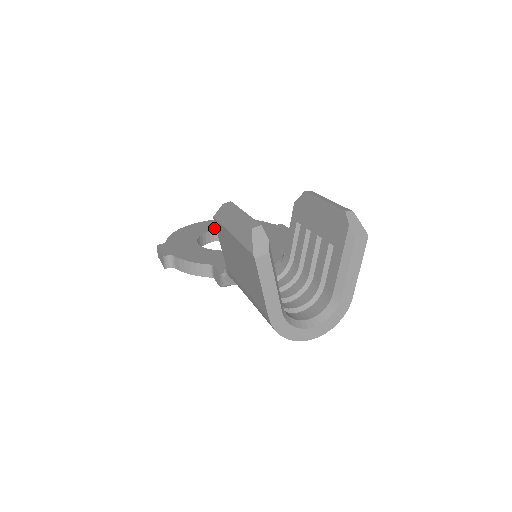
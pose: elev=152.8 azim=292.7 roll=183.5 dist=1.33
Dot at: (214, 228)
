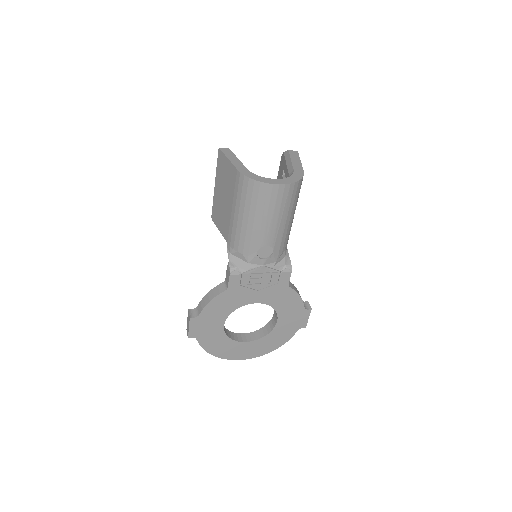
Dot at: occluded
